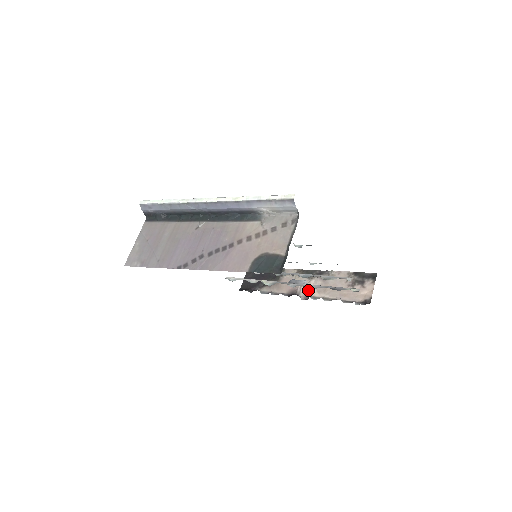
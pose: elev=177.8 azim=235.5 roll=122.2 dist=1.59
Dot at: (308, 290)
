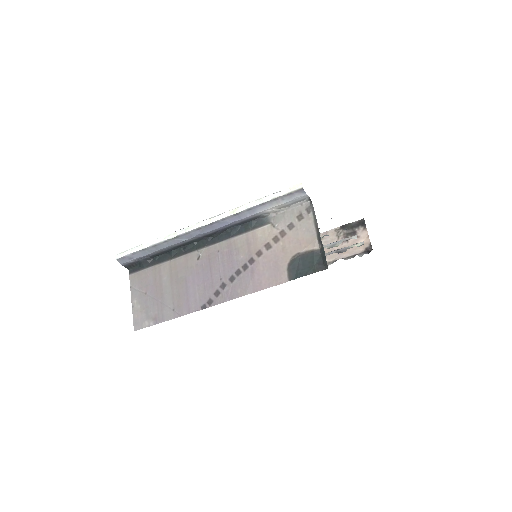
Dot at: occluded
